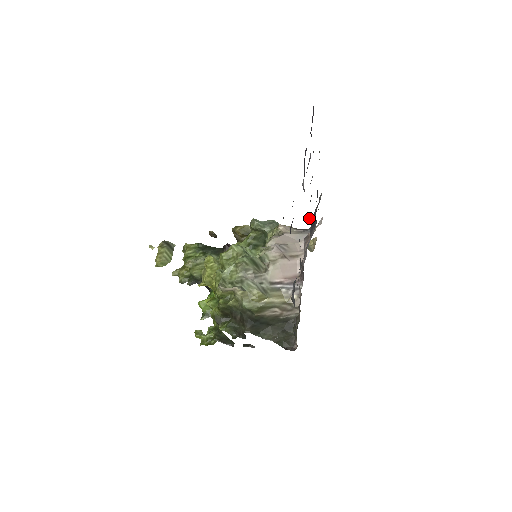
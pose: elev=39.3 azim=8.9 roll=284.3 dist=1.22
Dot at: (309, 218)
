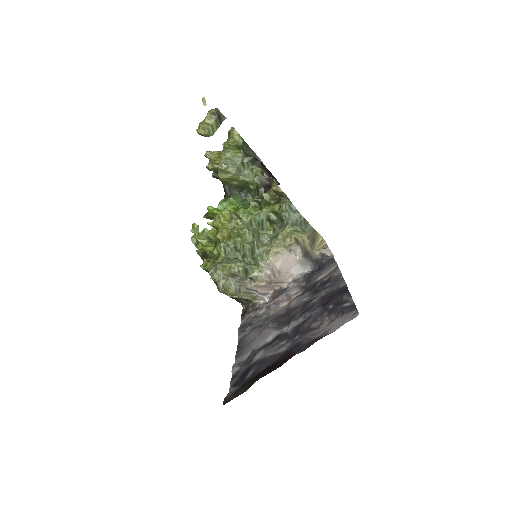
Dot at: (320, 254)
